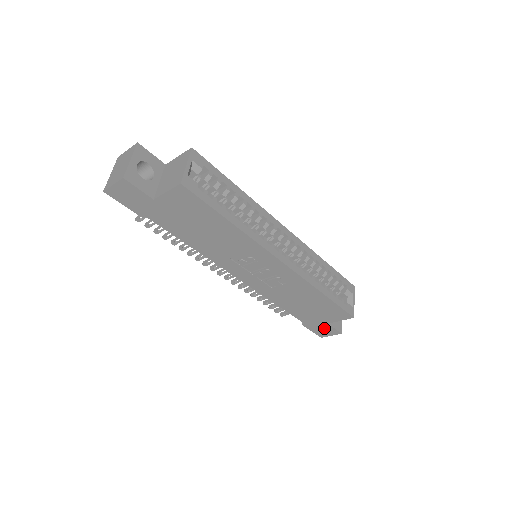
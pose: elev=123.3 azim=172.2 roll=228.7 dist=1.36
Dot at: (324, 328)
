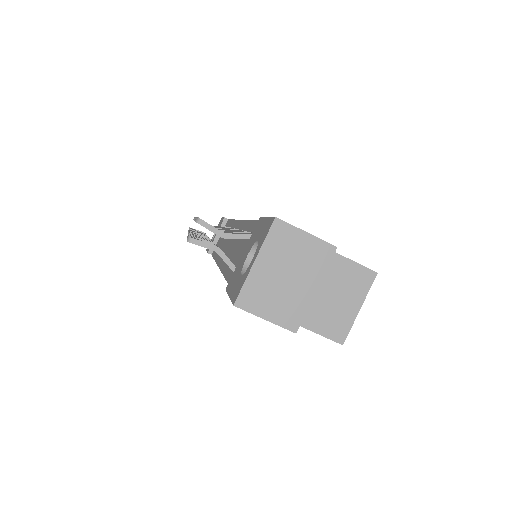
Dot at: occluded
